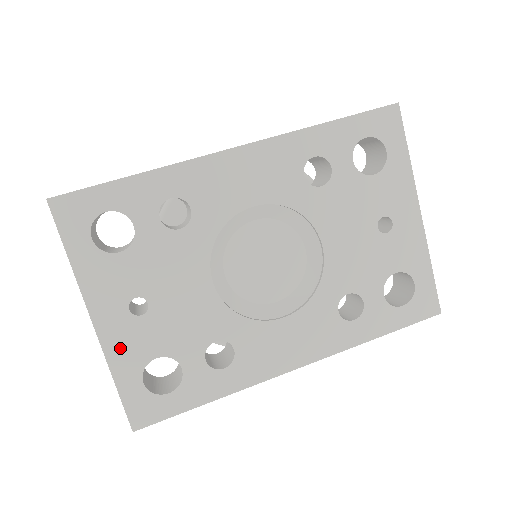
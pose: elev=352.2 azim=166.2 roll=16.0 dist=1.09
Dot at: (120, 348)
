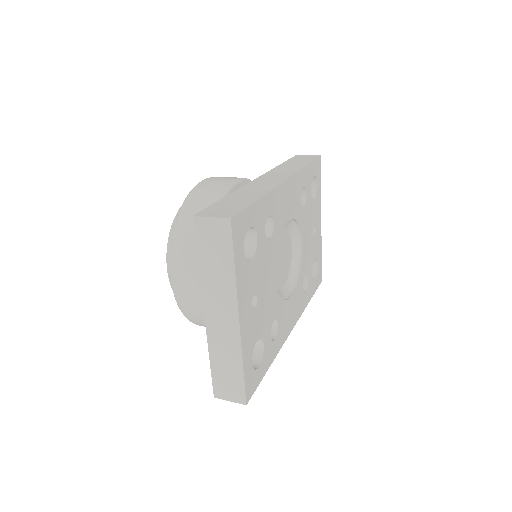
Dot at: (247, 338)
